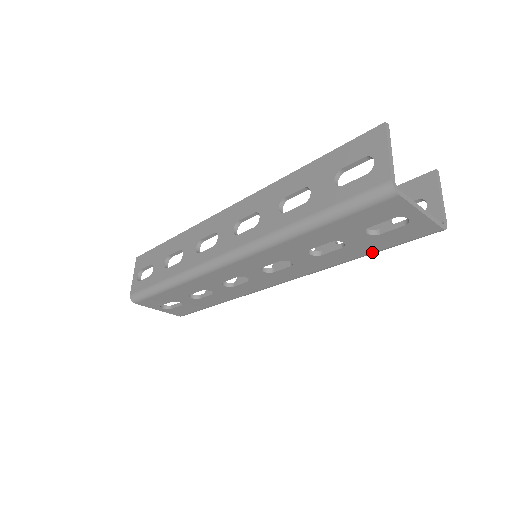
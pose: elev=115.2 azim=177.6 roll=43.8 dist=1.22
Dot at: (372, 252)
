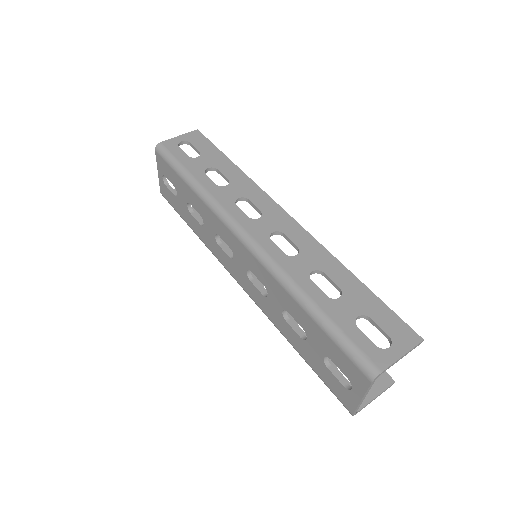
Dot at: (307, 361)
